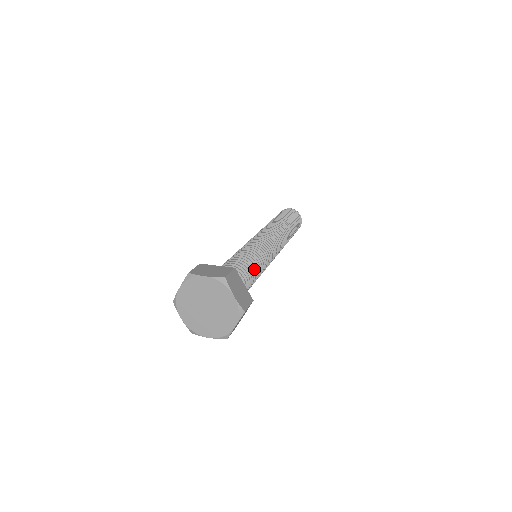
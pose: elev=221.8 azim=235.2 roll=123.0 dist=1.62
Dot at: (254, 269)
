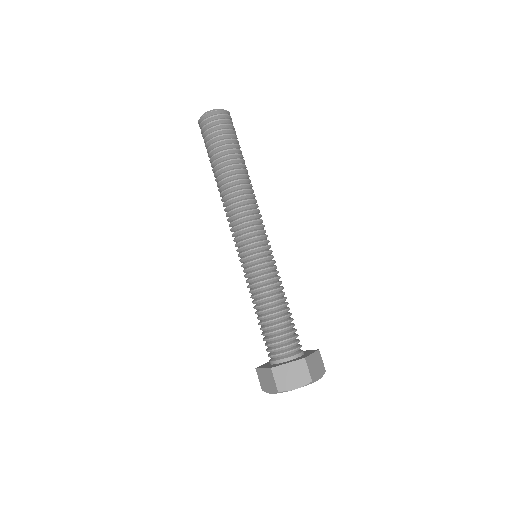
Dot at: (273, 304)
